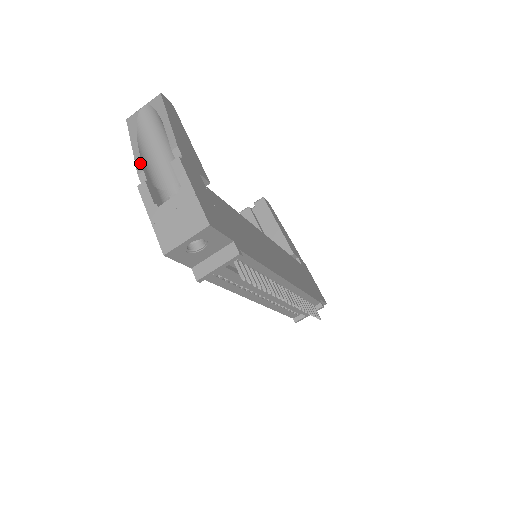
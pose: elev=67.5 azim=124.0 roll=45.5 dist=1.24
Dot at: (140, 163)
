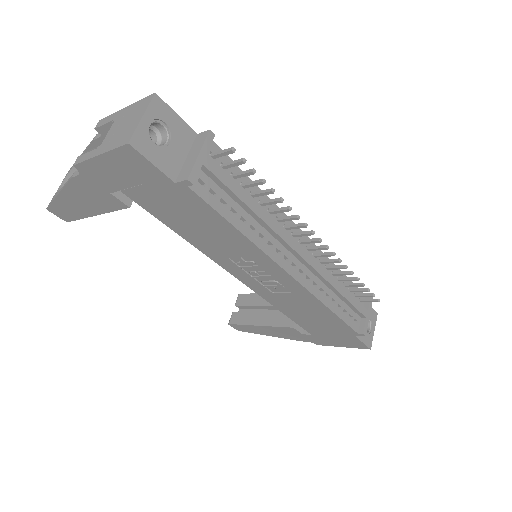
Dot at: (70, 177)
